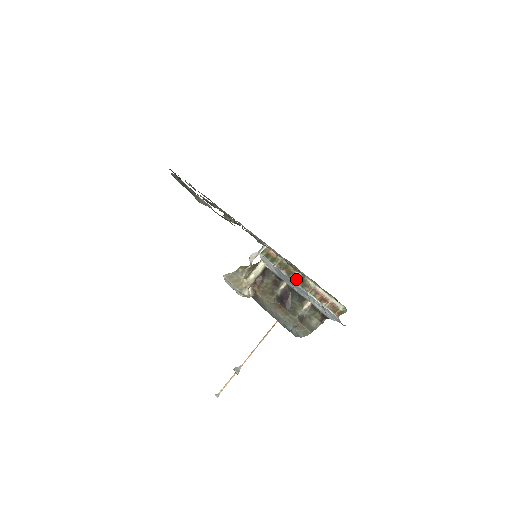
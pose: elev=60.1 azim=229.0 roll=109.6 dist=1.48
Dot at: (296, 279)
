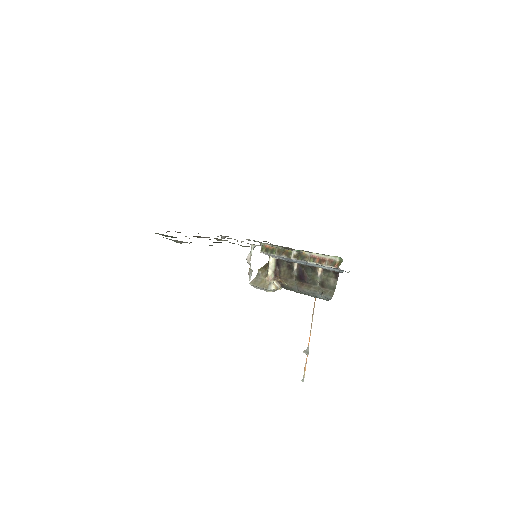
Dot at: (295, 256)
